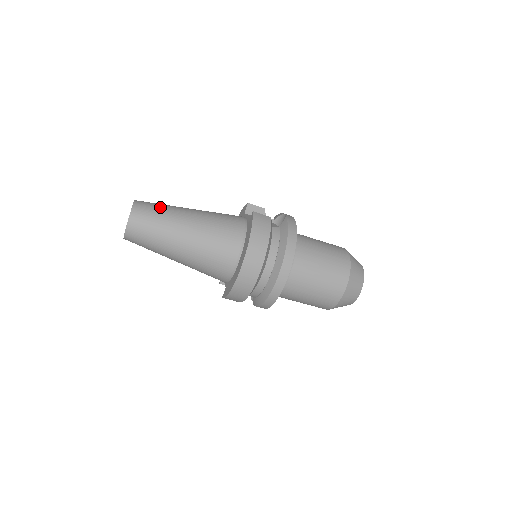
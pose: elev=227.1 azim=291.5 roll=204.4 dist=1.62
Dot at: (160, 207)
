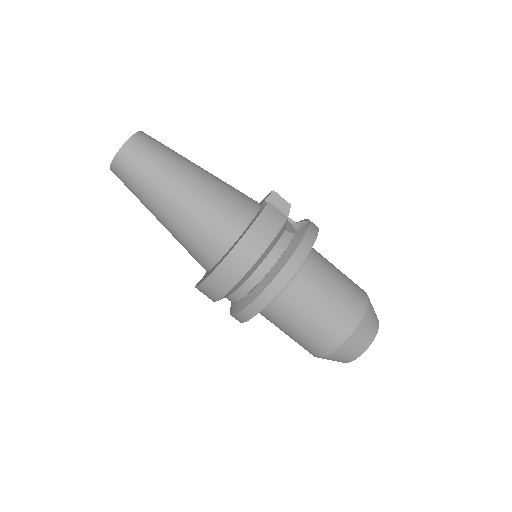
Dot at: (164, 150)
